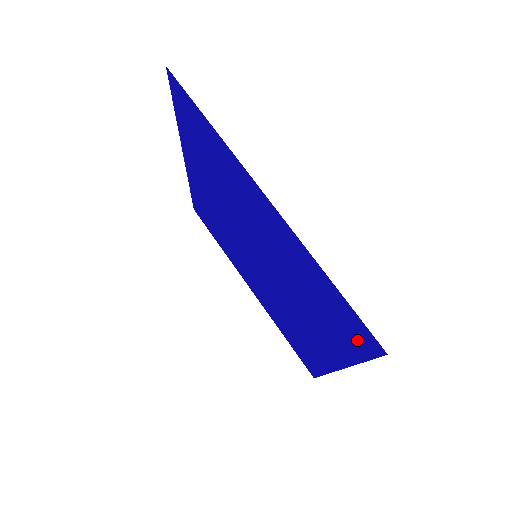
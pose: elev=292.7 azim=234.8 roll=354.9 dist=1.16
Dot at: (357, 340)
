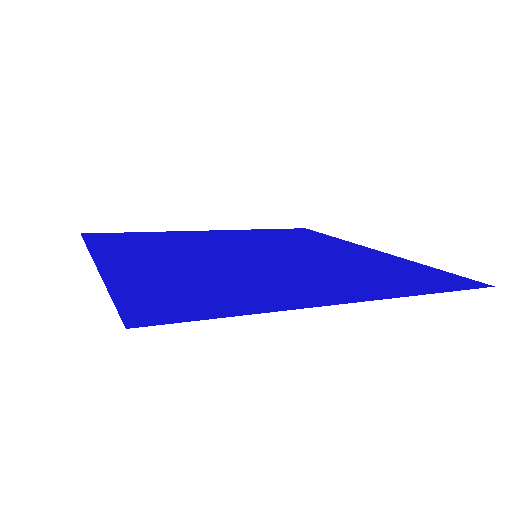
Dot at: (443, 277)
